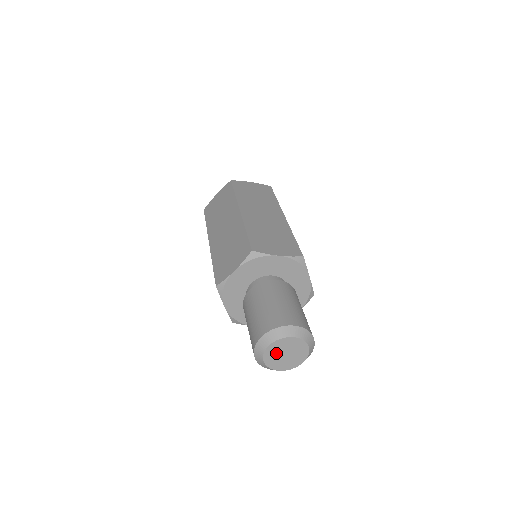
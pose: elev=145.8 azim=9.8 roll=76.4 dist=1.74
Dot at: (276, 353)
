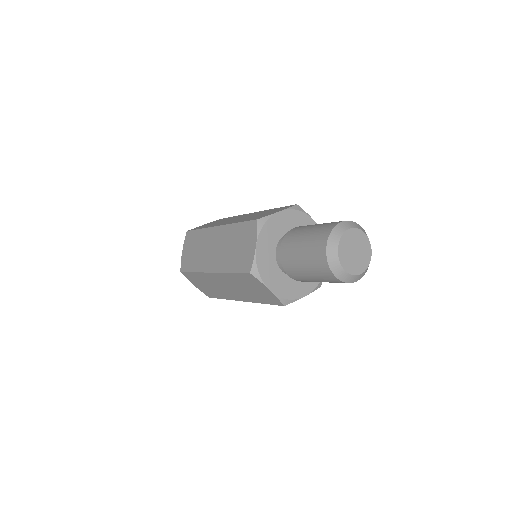
Dot at: (347, 254)
